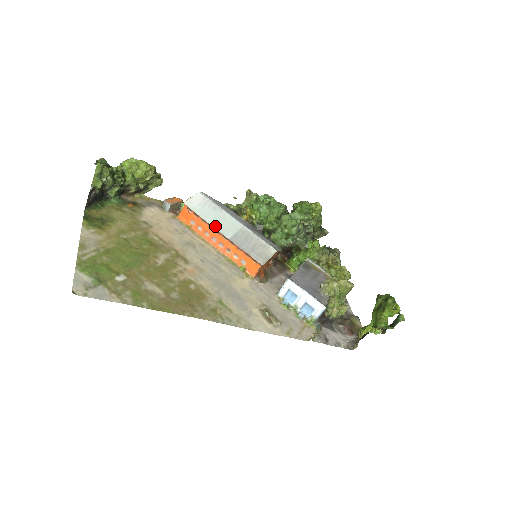
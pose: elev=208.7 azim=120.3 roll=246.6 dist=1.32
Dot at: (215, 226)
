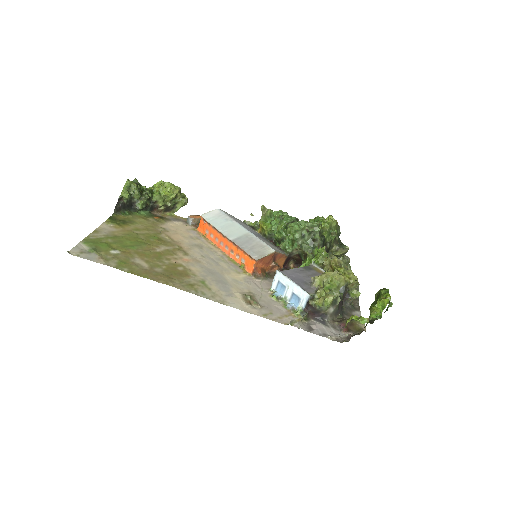
Dot at: (222, 231)
